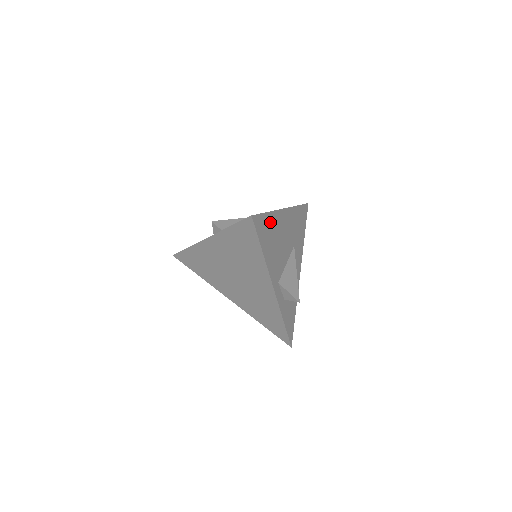
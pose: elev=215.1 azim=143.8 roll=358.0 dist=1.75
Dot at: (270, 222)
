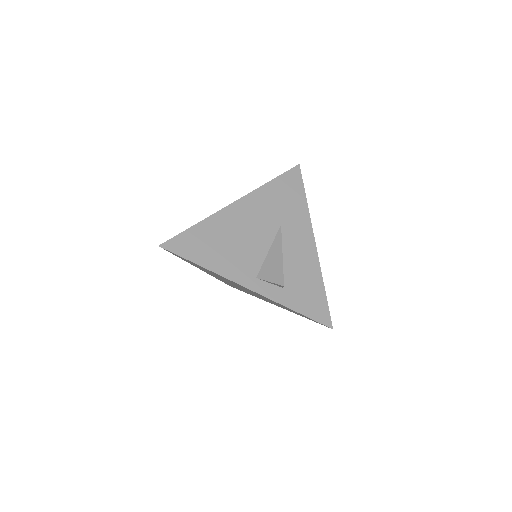
Dot at: (205, 231)
